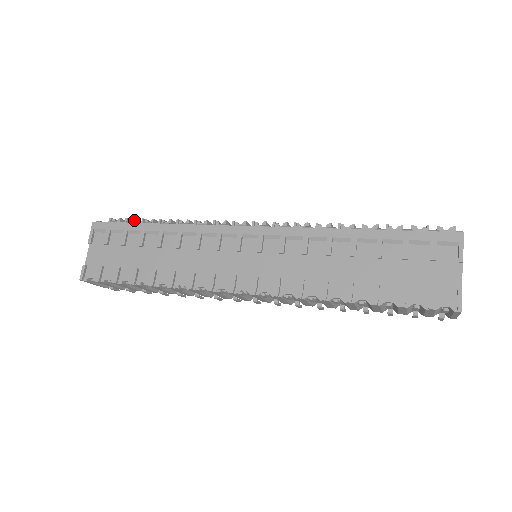
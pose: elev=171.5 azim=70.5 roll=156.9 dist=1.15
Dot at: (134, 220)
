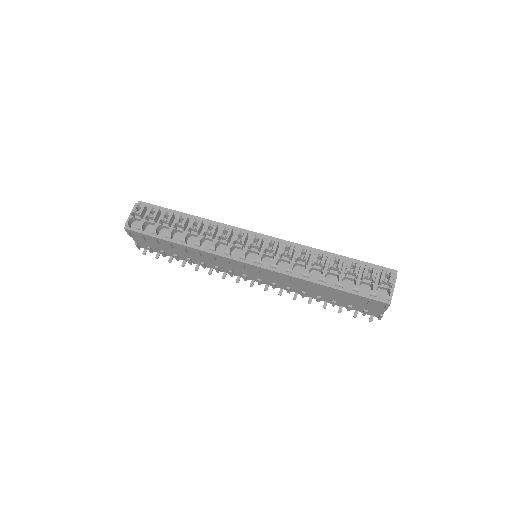
Dot at: (152, 217)
